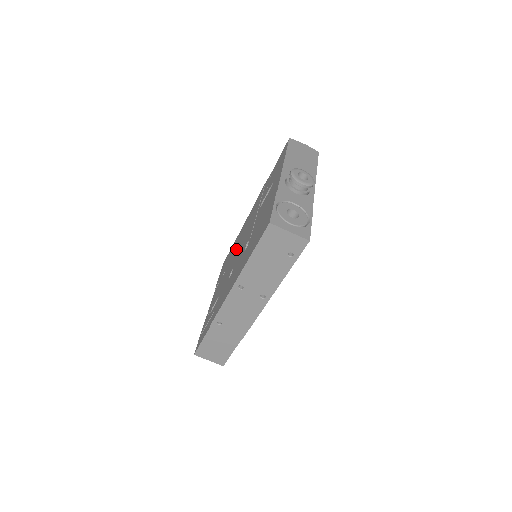
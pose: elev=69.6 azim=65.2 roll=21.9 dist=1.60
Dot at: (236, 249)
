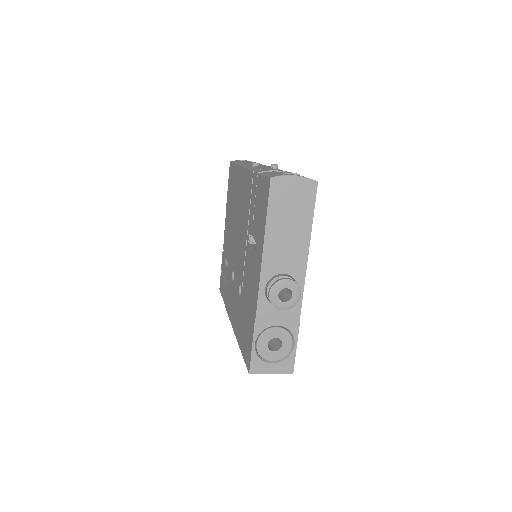
Dot at: (235, 222)
